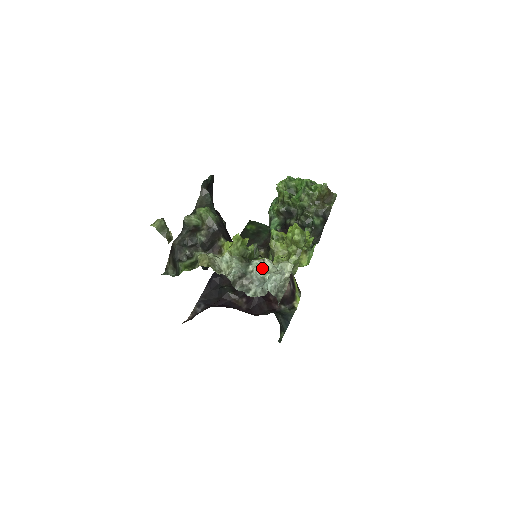
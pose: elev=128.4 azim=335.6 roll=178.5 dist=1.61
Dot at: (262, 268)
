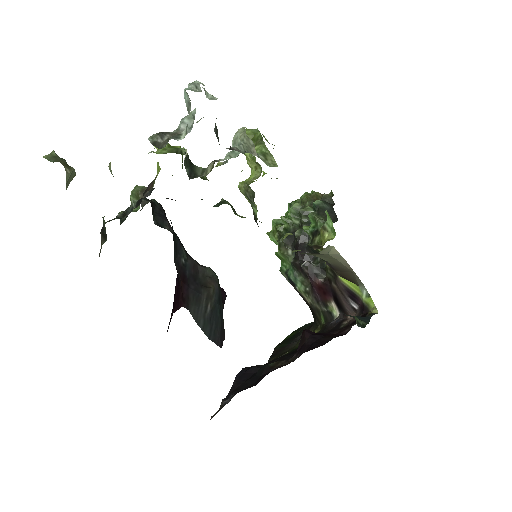
Dot at: occluded
